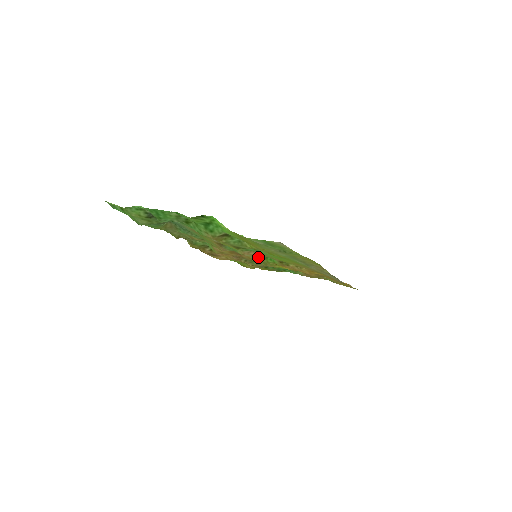
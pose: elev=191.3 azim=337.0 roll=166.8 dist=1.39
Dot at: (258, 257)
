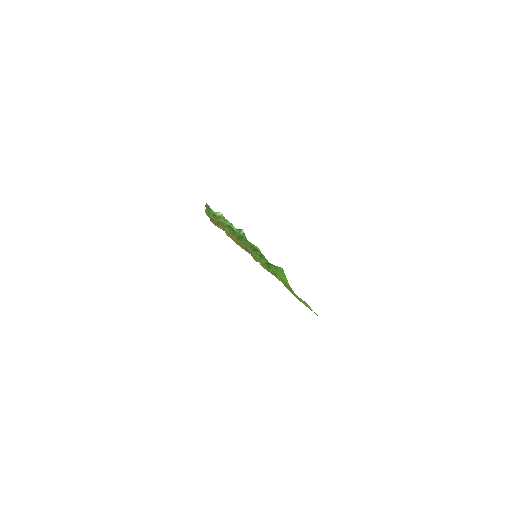
Dot at: occluded
